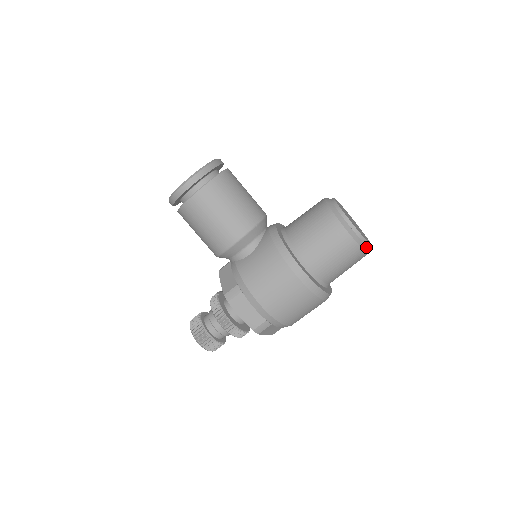
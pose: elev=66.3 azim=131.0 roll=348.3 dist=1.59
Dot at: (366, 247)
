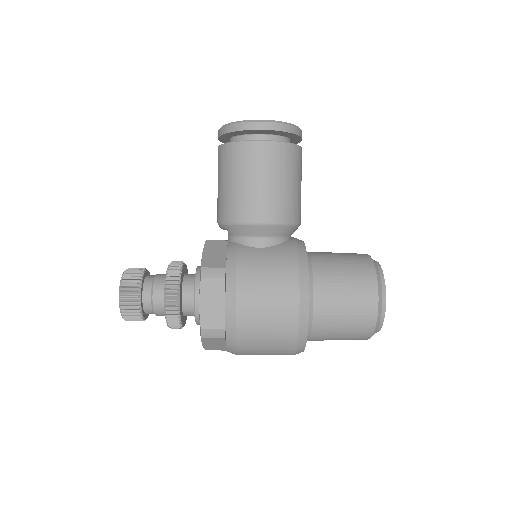
Dot at: (376, 331)
